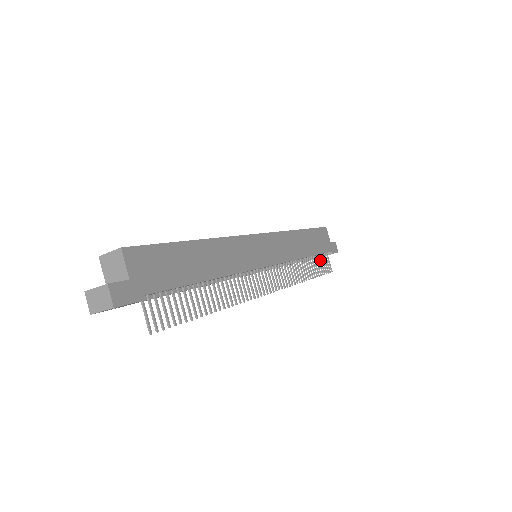
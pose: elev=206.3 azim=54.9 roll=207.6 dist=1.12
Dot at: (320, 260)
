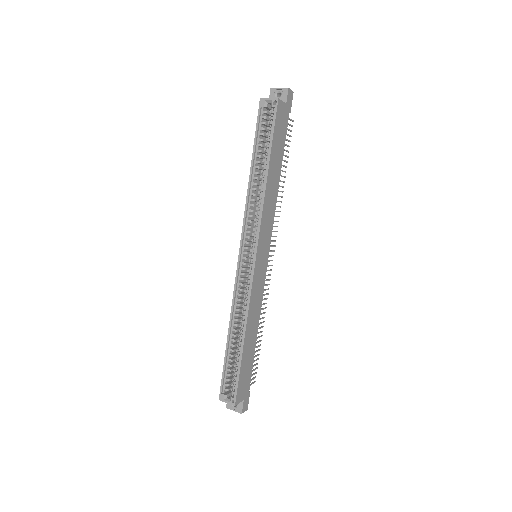
Dot at: occluded
